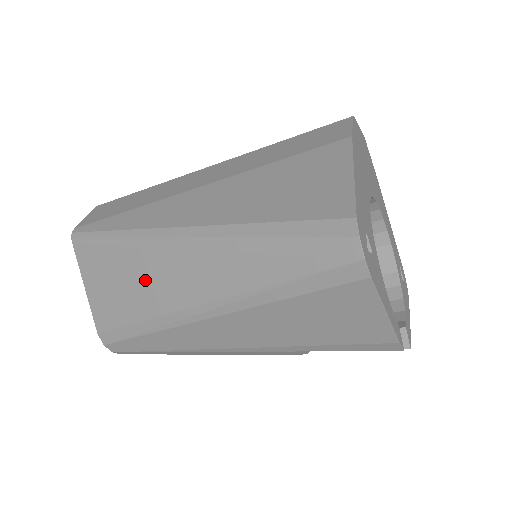
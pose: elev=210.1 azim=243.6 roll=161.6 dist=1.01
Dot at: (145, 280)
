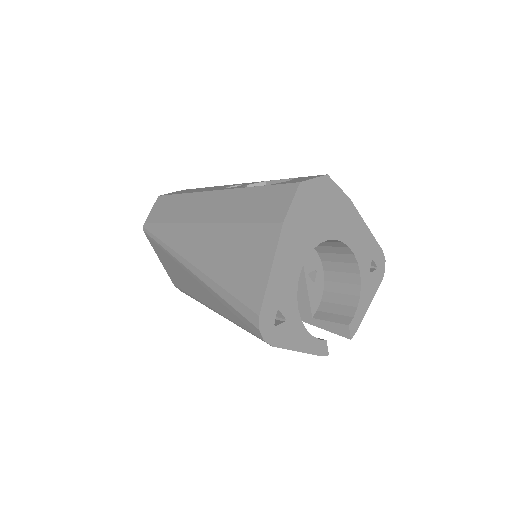
Dot at: (183, 278)
